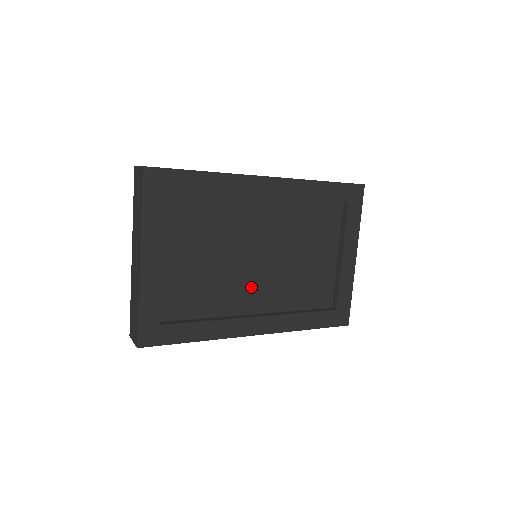
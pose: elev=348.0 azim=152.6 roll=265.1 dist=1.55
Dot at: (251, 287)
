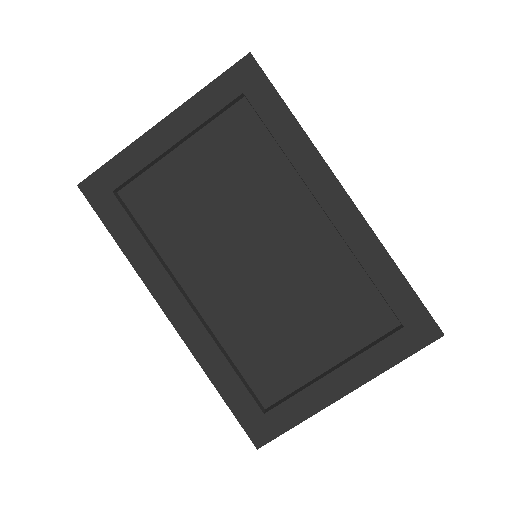
Dot at: (218, 274)
